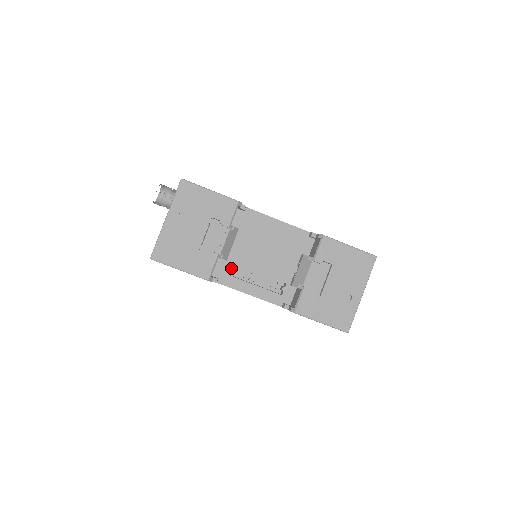
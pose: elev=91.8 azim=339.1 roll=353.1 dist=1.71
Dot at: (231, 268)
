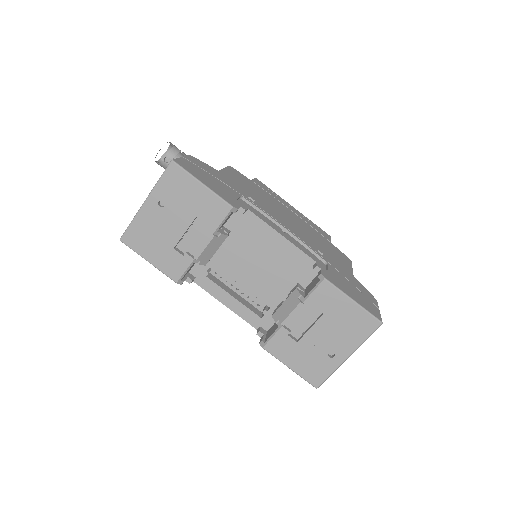
Dot at: (216, 268)
